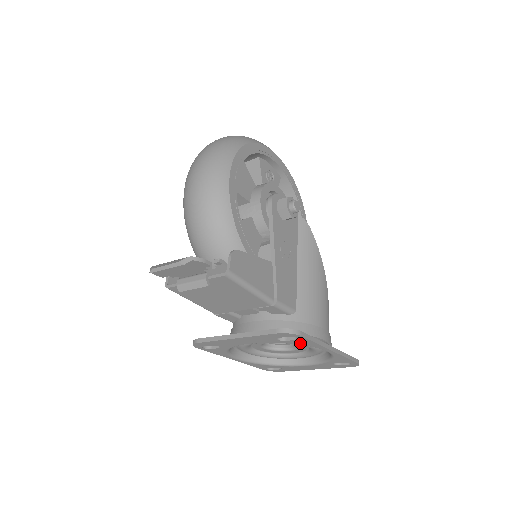
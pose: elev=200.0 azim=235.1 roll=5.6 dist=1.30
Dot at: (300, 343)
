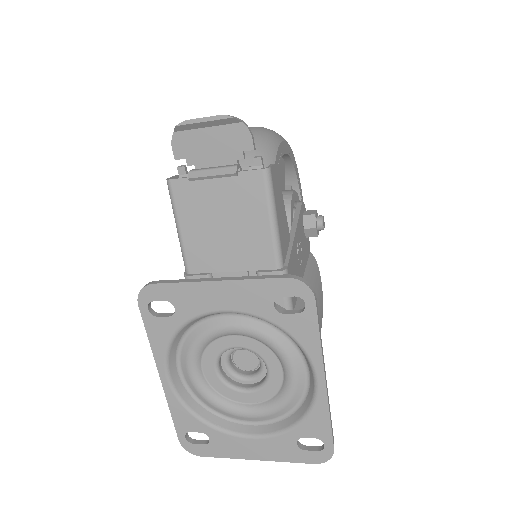
Dot at: (297, 330)
